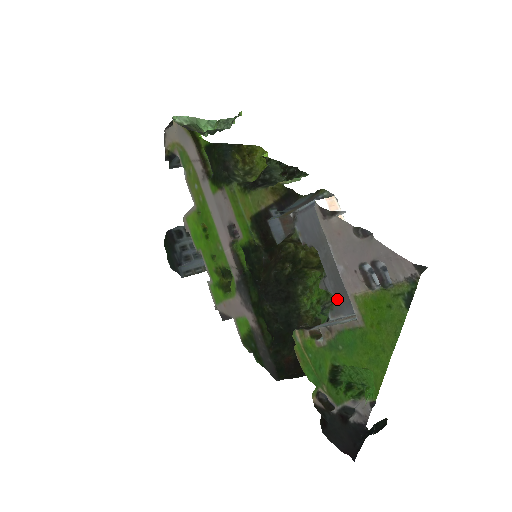
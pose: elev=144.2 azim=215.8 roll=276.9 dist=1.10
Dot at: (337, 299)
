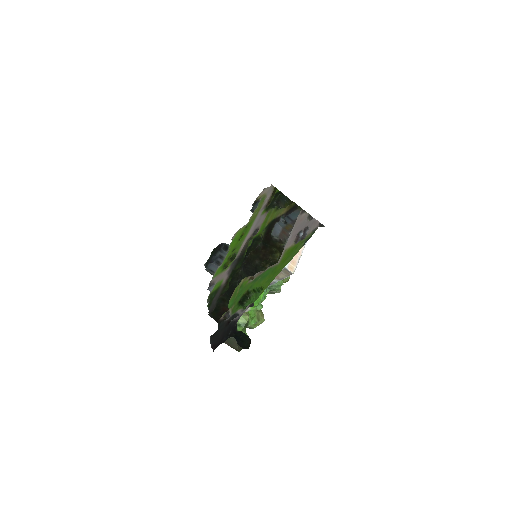
Dot at: occluded
